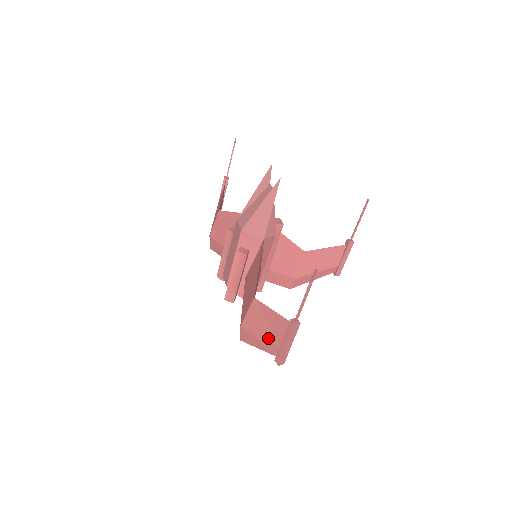
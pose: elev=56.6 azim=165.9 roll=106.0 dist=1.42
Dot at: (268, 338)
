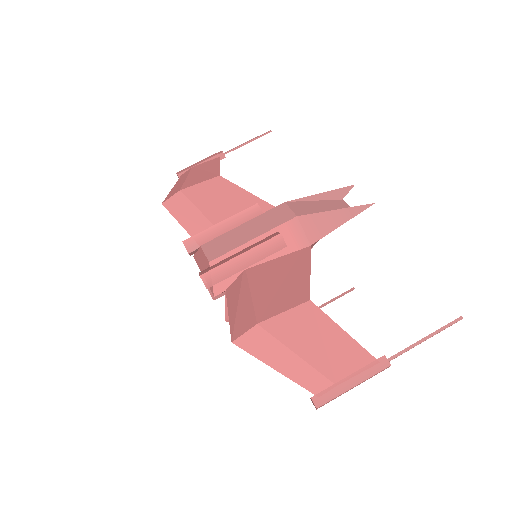
Dot at: (314, 362)
